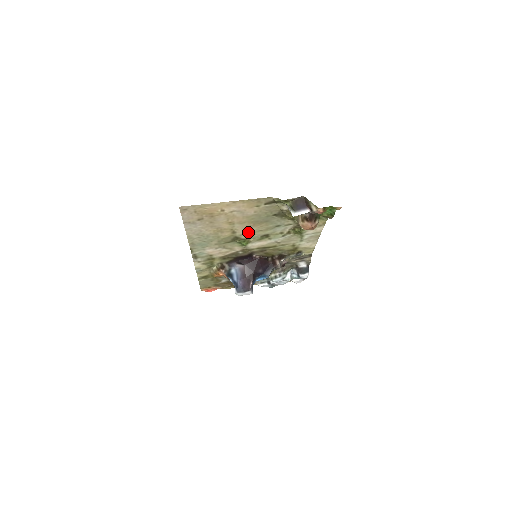
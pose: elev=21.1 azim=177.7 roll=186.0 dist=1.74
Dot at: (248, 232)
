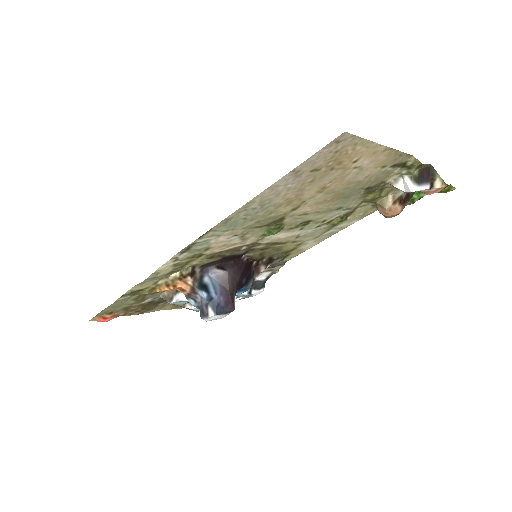
Dot at: (304, 212)
